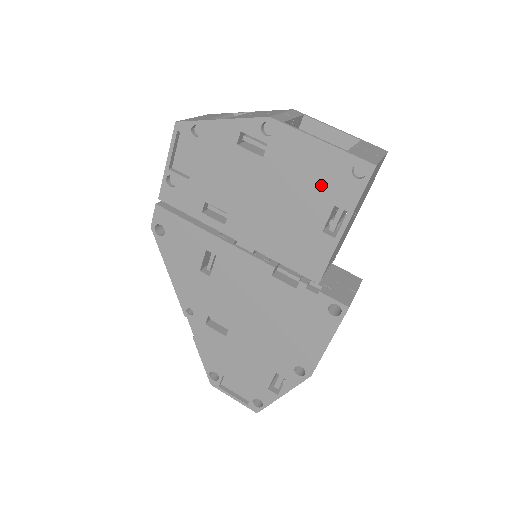
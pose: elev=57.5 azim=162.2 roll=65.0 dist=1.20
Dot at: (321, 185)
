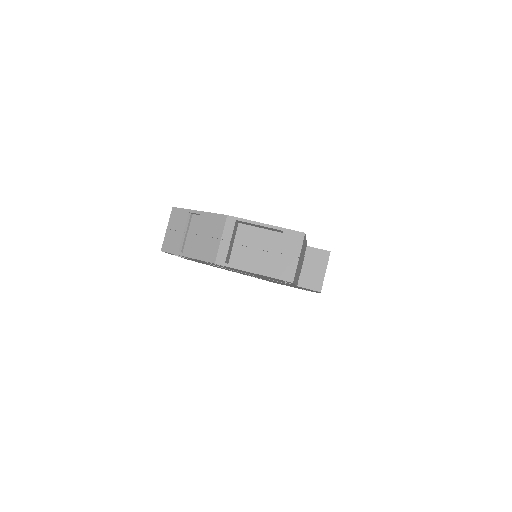
Dot at: occluded
